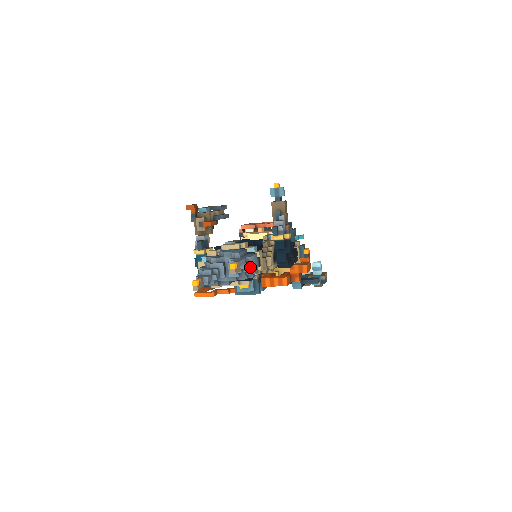
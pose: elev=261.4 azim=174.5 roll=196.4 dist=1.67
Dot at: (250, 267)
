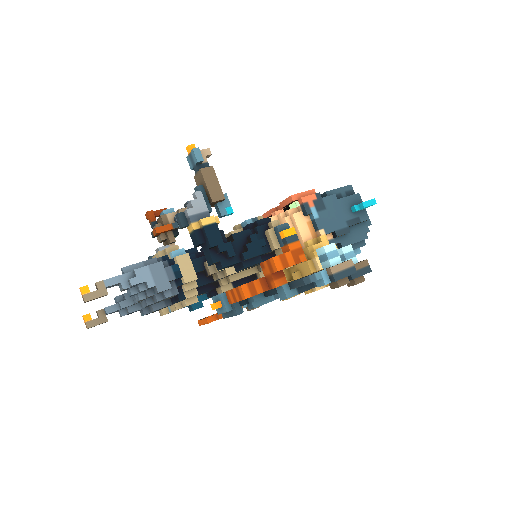
Dot at: (132, 285)
